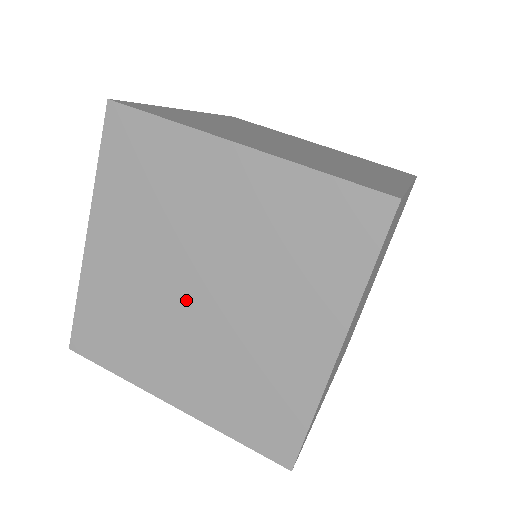
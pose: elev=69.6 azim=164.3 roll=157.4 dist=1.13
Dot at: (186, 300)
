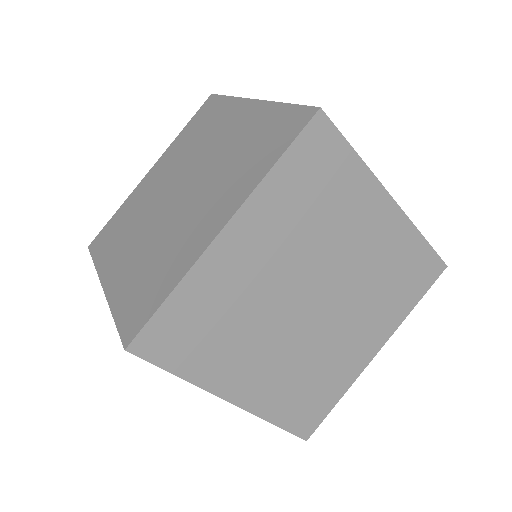
Dot at: (295, 309)
